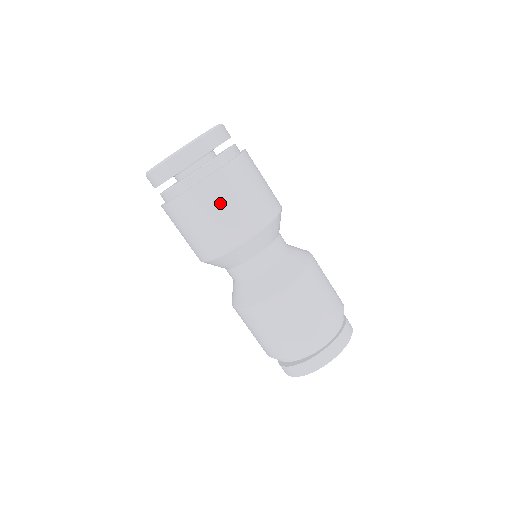
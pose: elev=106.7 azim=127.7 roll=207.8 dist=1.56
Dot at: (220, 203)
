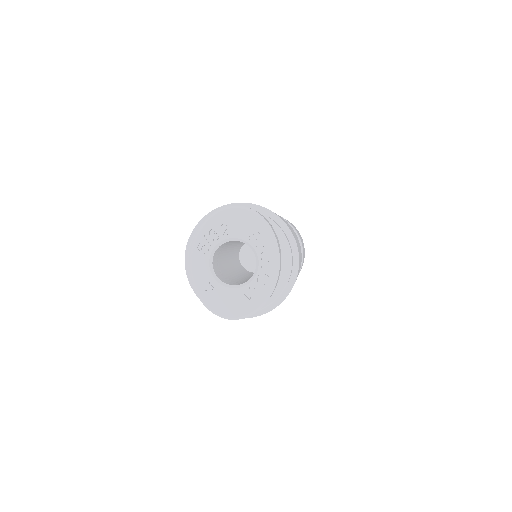
Dot at: occluded
